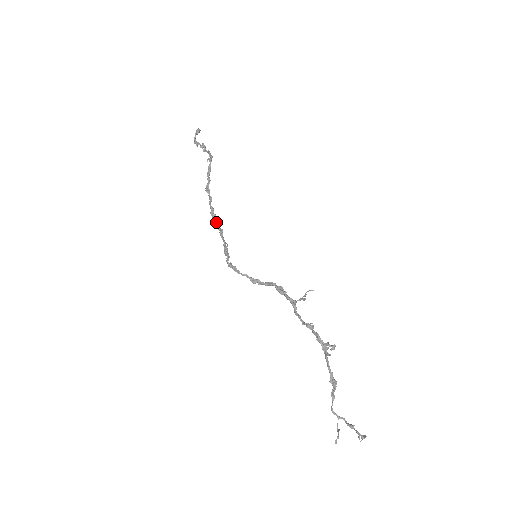
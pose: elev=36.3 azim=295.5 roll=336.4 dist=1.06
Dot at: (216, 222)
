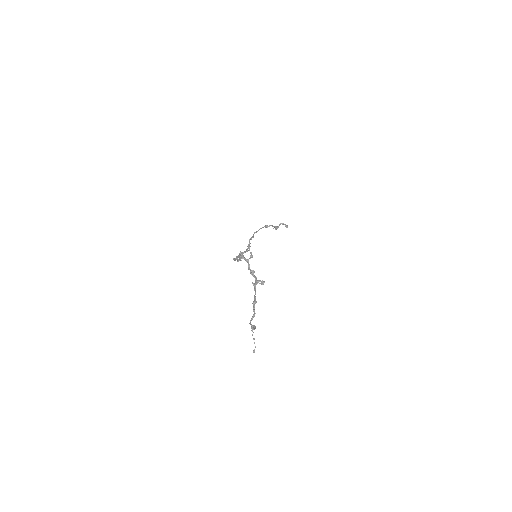
Dot at: (247, 248)
